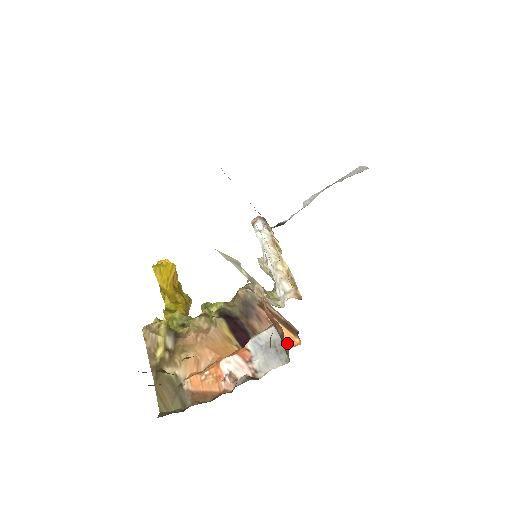
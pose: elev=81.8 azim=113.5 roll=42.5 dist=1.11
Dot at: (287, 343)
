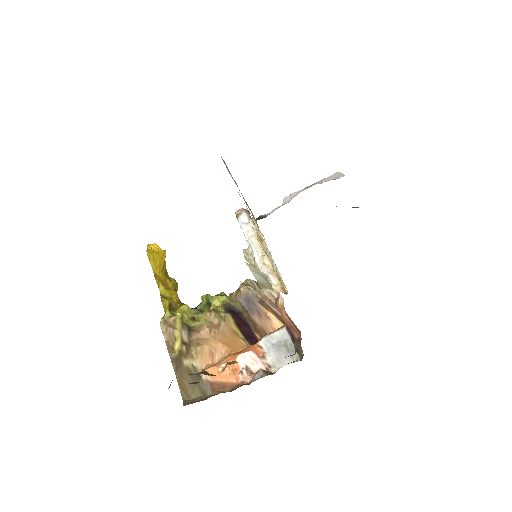
Dot at: occluded
